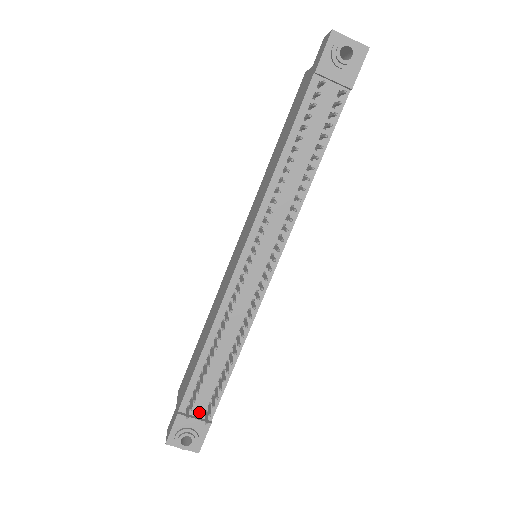
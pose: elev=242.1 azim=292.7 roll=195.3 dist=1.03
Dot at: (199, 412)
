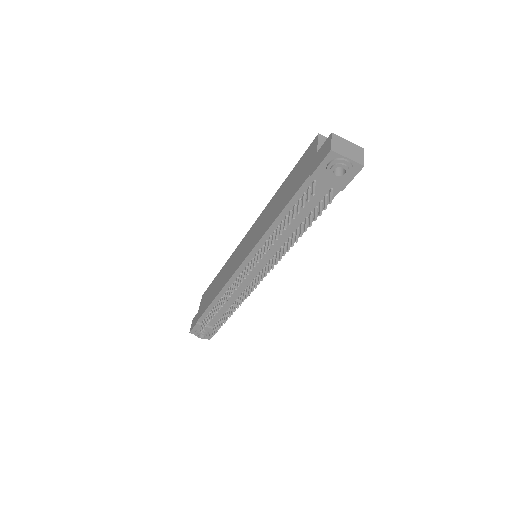
Dot at: (210, 324)
